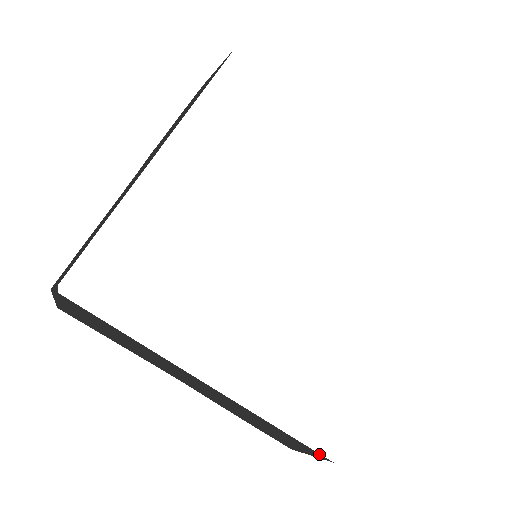
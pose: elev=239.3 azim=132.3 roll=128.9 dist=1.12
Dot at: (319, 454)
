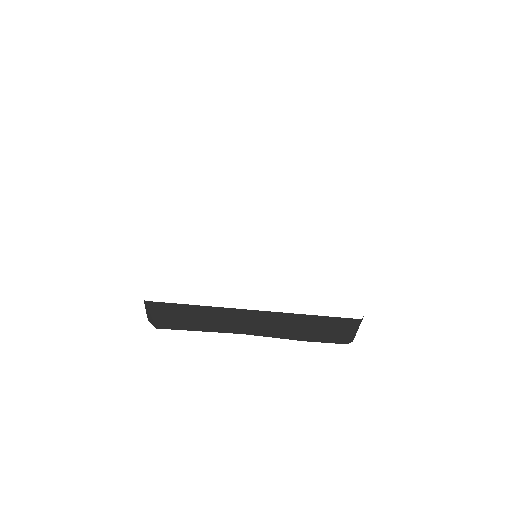
Dot at: (348, 319)
